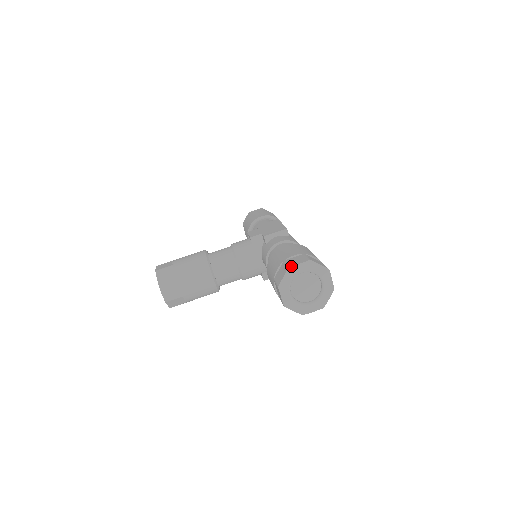
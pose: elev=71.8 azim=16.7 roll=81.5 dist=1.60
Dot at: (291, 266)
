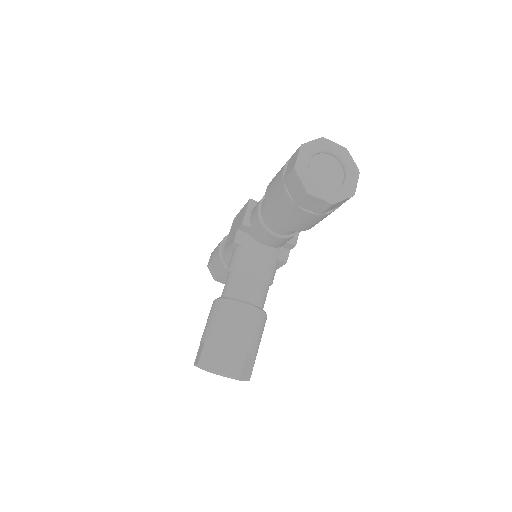
Dot at: (294, 166)
